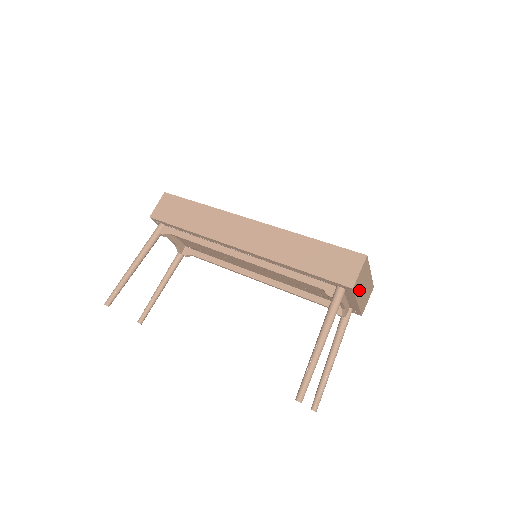
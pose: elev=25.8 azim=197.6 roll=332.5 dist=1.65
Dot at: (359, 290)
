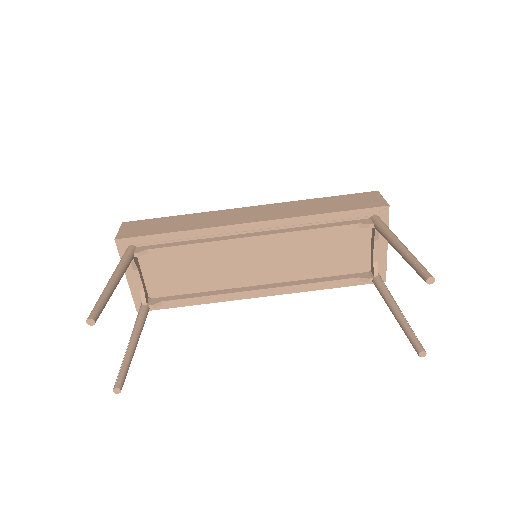
Dot at: occluded
